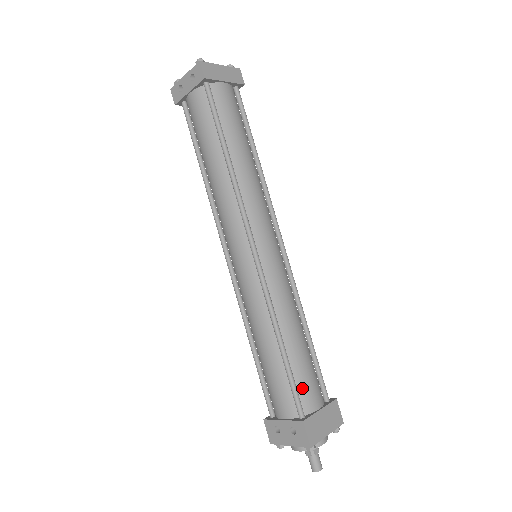
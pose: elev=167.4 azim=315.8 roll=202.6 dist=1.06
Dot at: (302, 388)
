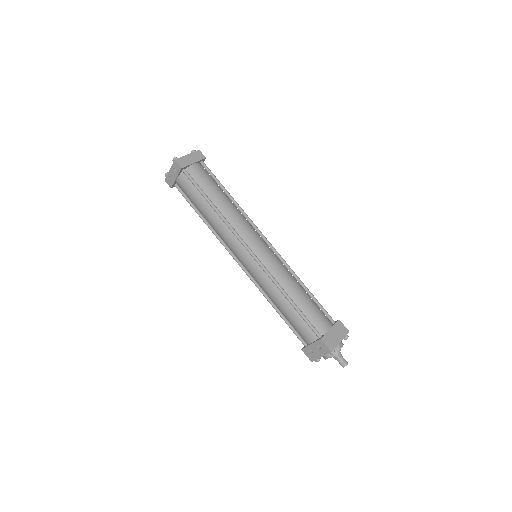
Dot at: (314, 321)
